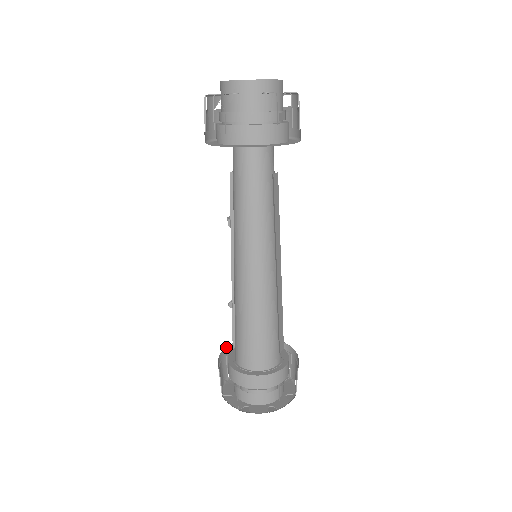
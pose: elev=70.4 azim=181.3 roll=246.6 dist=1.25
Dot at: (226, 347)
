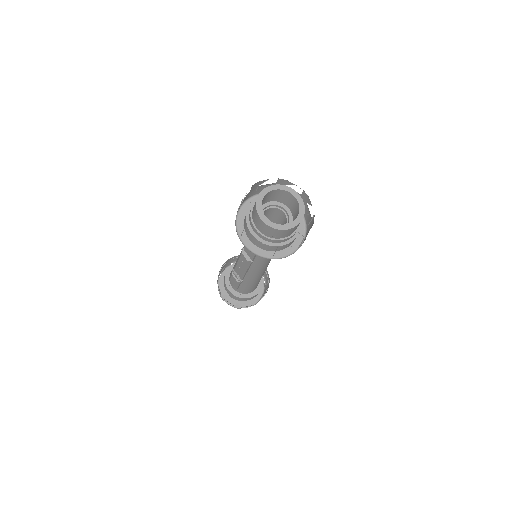
Dot at: occluded
